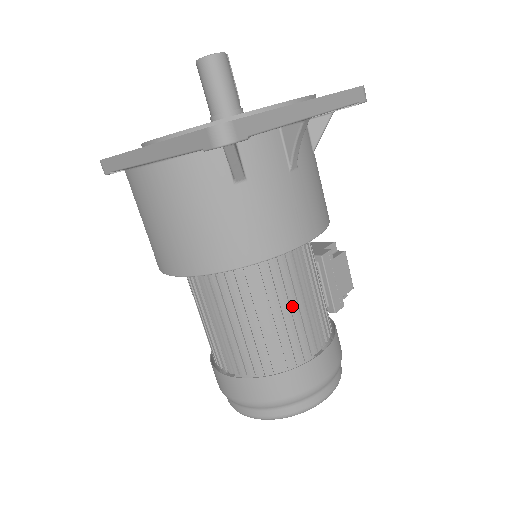
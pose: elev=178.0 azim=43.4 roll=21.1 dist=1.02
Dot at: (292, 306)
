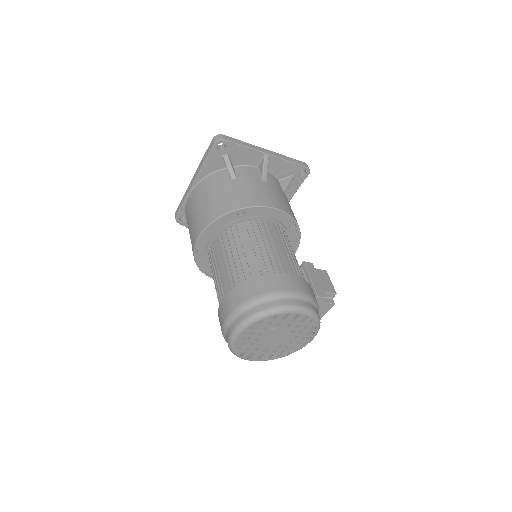
Dot at: (267, 245)
